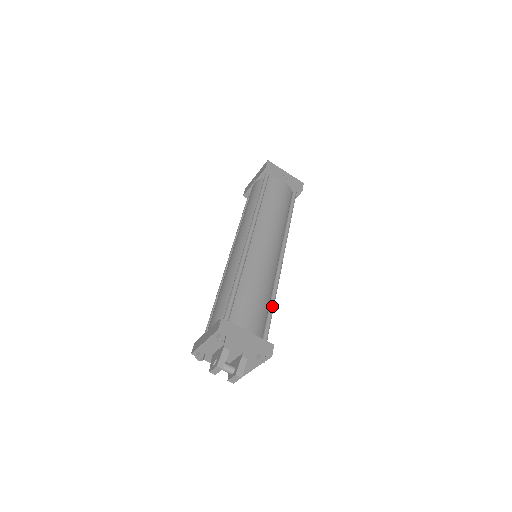
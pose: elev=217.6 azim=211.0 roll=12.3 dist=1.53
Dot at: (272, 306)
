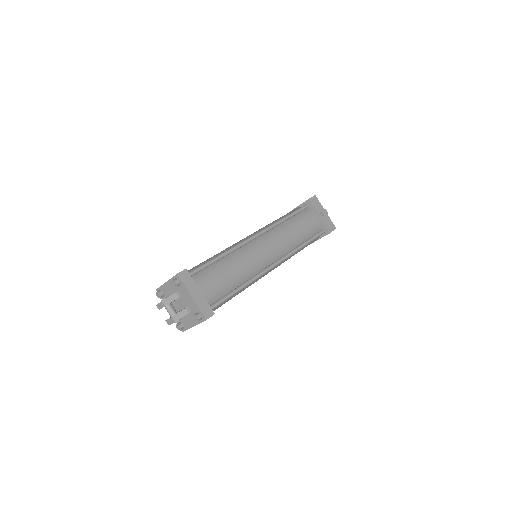
Dot at: (236, 290)
